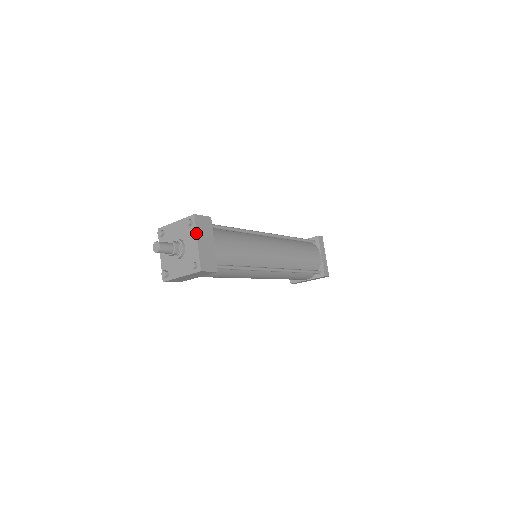
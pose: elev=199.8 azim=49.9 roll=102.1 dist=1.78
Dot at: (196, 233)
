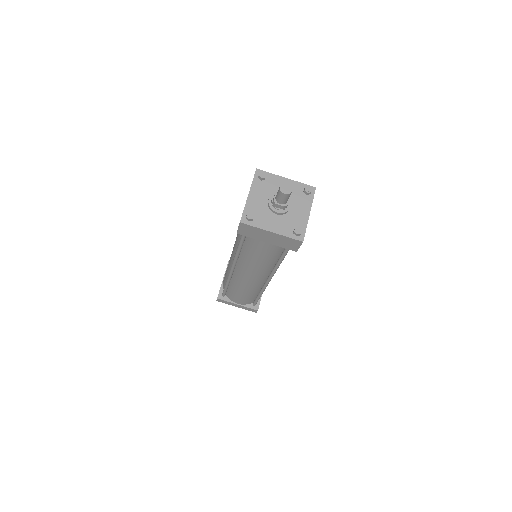
Dot at: occluded
